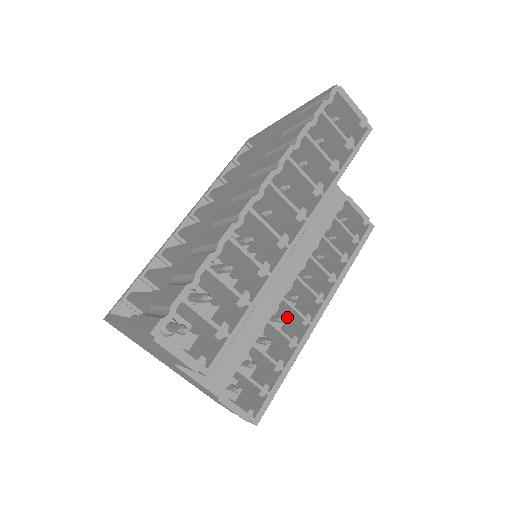
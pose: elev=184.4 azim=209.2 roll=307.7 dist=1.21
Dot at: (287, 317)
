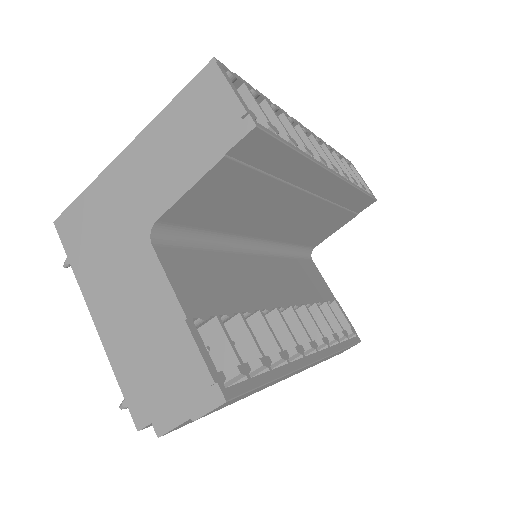
Dot at: occluded
